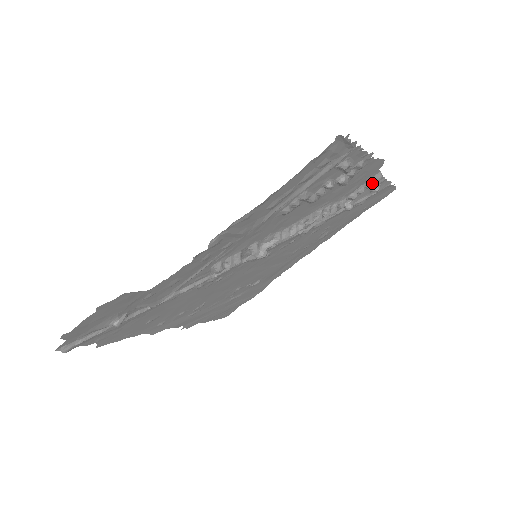
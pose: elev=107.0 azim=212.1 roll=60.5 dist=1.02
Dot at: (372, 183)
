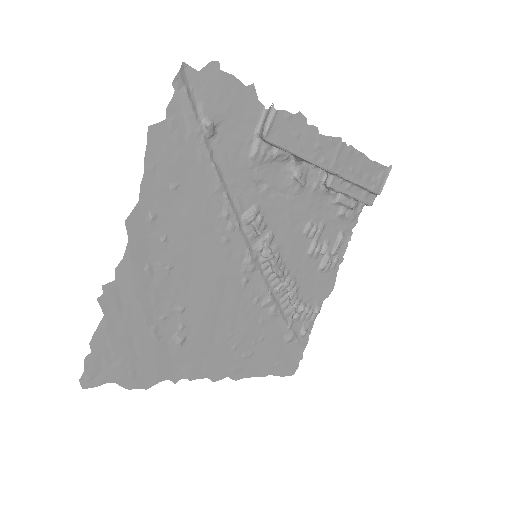
Dot at: (310, 316)
